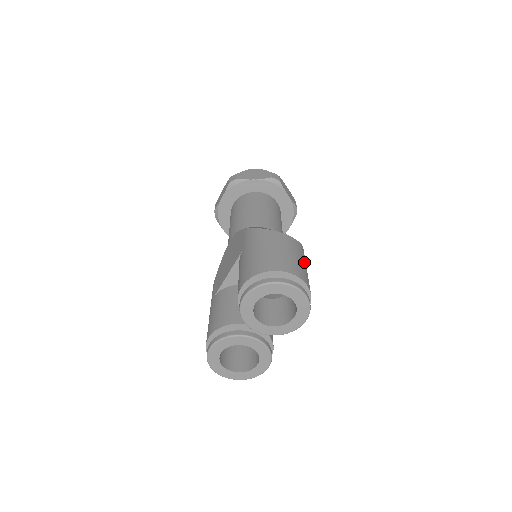
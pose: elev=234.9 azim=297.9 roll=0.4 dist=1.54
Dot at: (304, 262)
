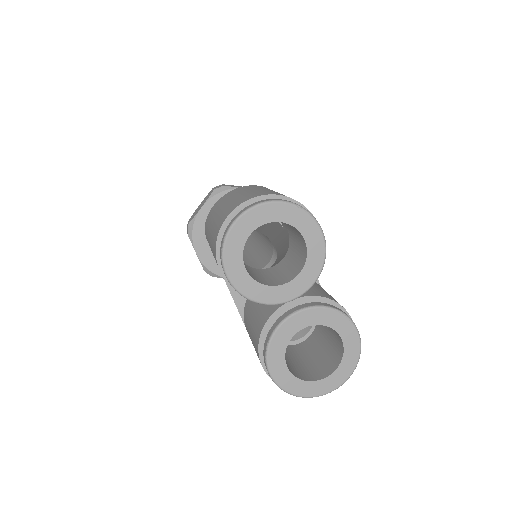
Dot at: occluded
